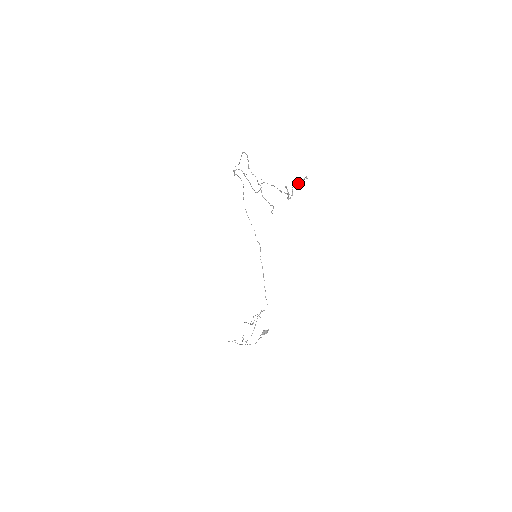
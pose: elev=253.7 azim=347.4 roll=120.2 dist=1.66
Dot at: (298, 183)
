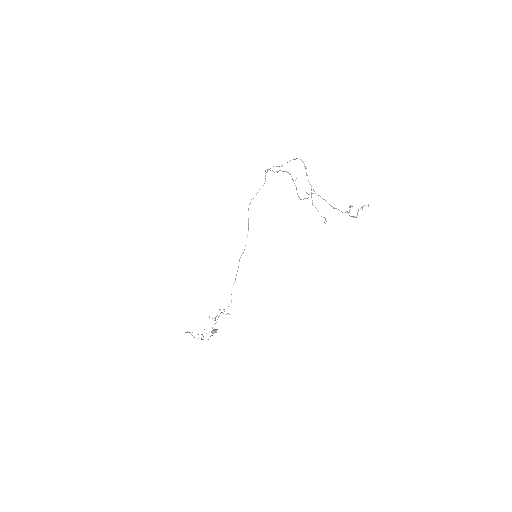
Dot at: (362, 207)
